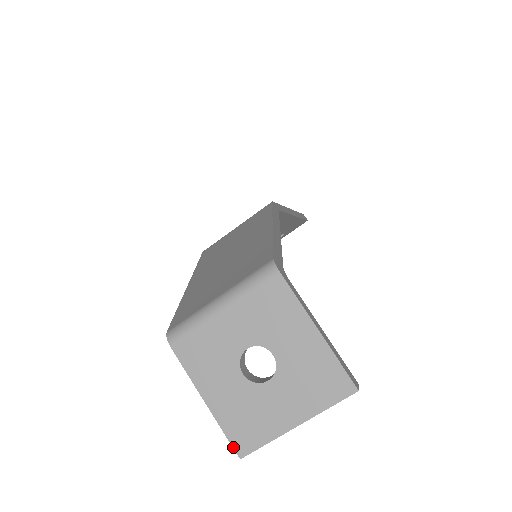
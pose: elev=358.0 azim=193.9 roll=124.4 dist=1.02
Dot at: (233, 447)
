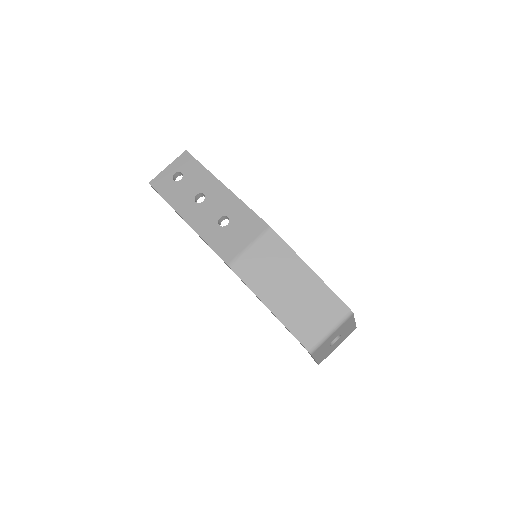
Dot at: (318, 364)
